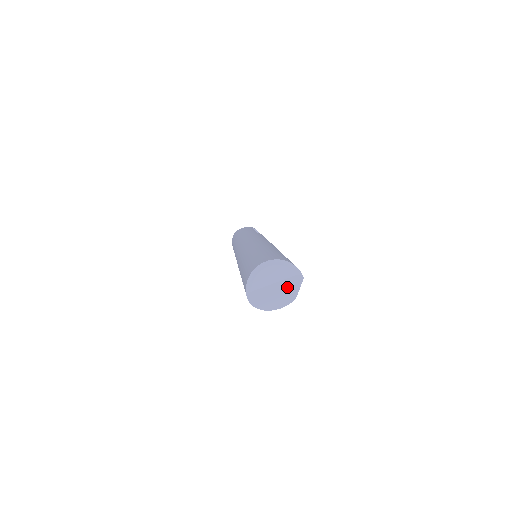
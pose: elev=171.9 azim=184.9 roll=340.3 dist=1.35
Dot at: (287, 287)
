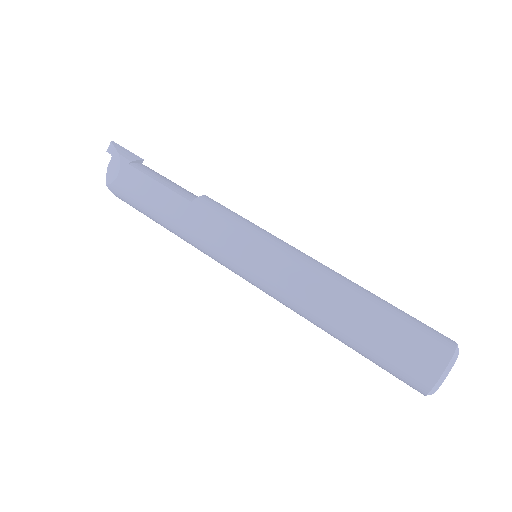
Dot at: occluded
